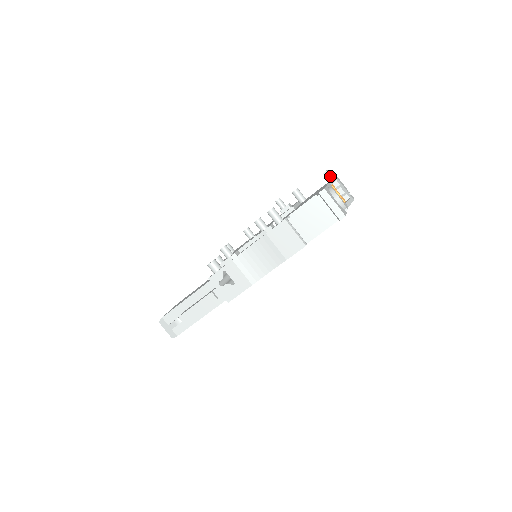
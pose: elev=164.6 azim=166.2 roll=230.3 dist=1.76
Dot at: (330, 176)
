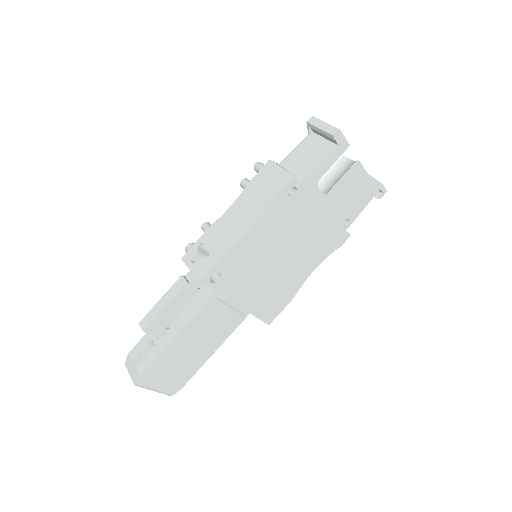
Dot at: occluded
